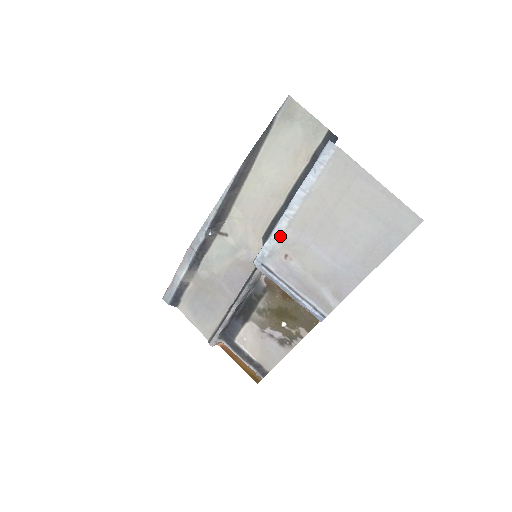
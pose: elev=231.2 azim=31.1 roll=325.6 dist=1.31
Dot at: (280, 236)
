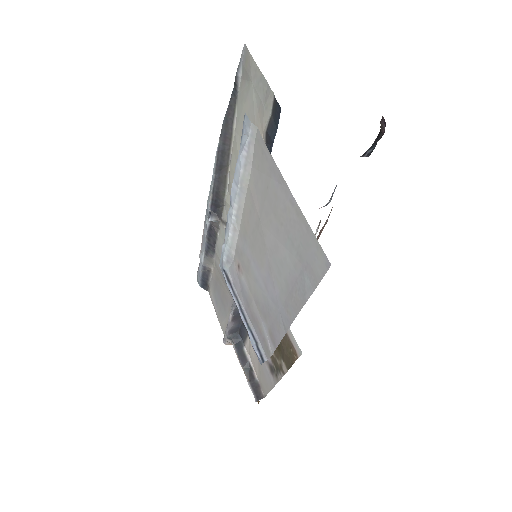
Dot at: (231, 239)
